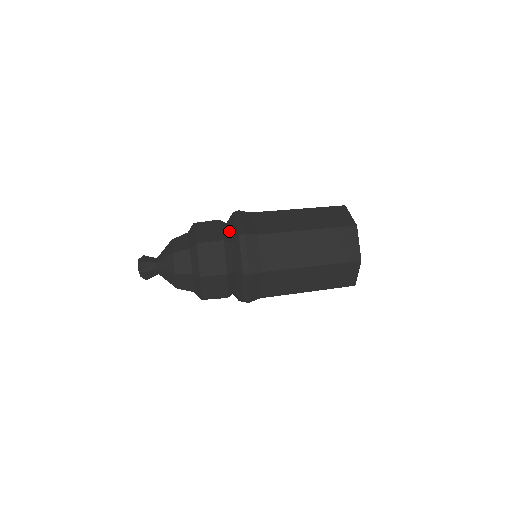
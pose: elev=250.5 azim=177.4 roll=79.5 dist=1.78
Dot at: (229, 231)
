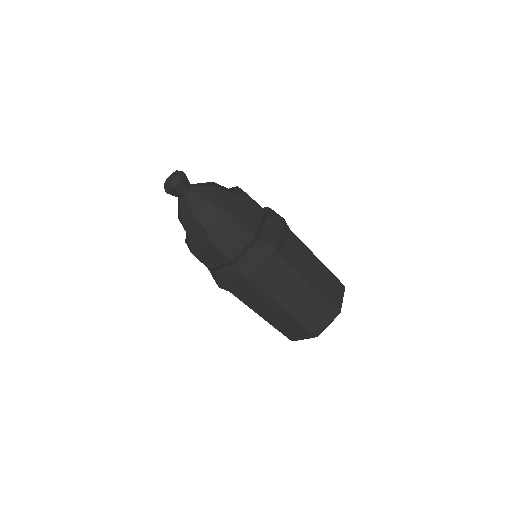
Dot at: occluded
